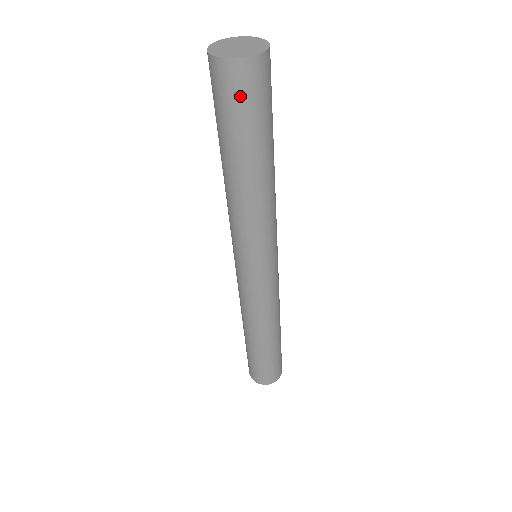
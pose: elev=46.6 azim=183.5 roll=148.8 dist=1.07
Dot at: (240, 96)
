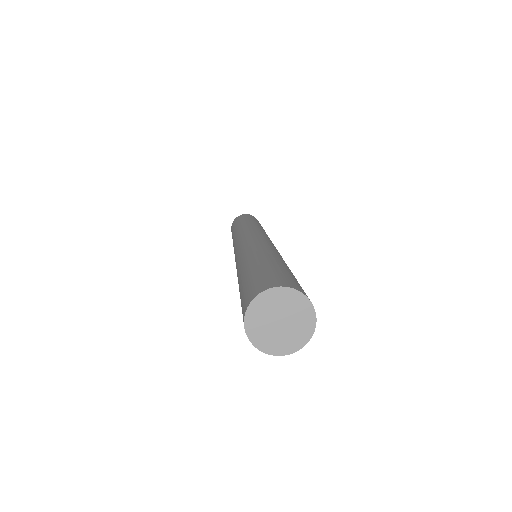
Dot at: occluded
